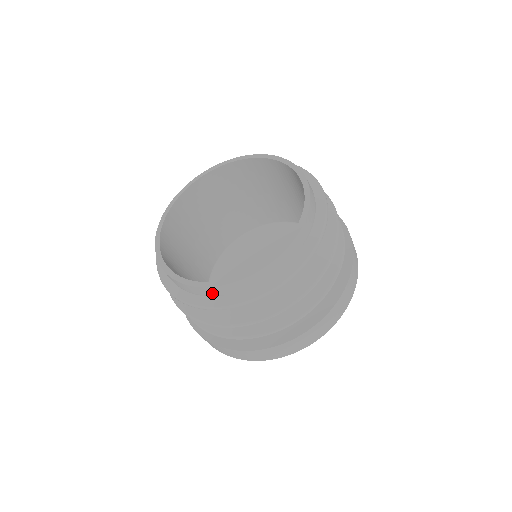
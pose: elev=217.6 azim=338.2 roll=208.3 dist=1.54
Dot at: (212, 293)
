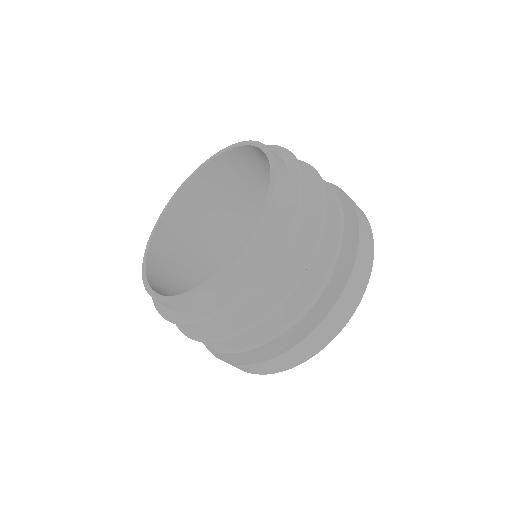
Dot at: (237, 273)
